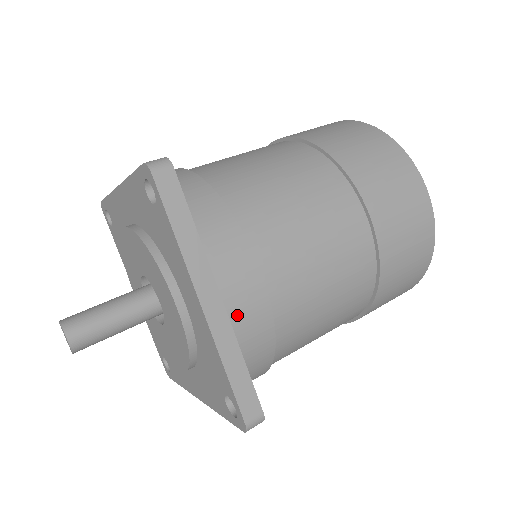
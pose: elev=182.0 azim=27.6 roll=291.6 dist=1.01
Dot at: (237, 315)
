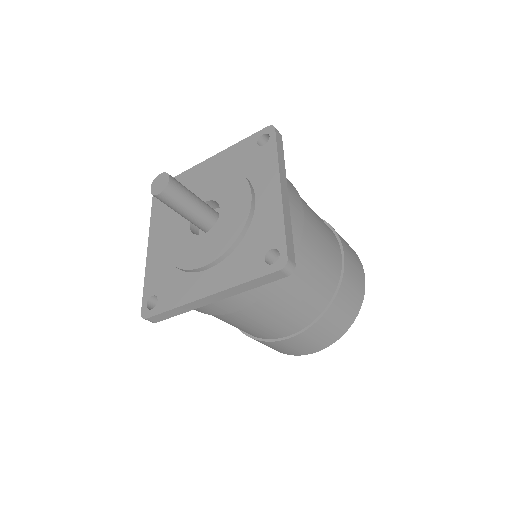
Dot at: (291, 211)
